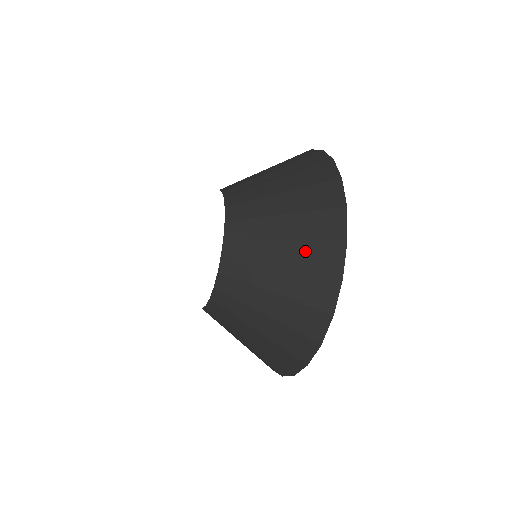
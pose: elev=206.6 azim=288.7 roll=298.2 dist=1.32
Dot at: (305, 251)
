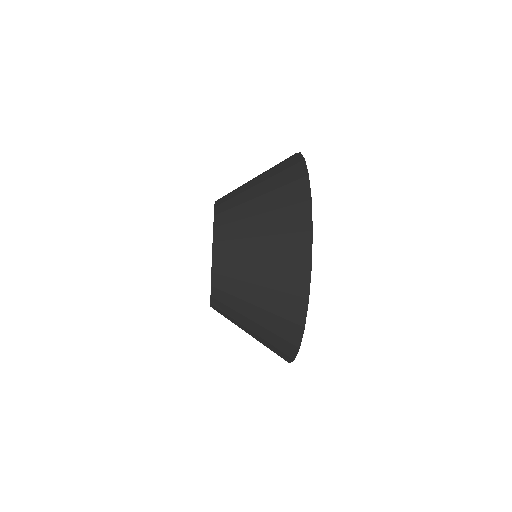
Dot at: (277, 272)
